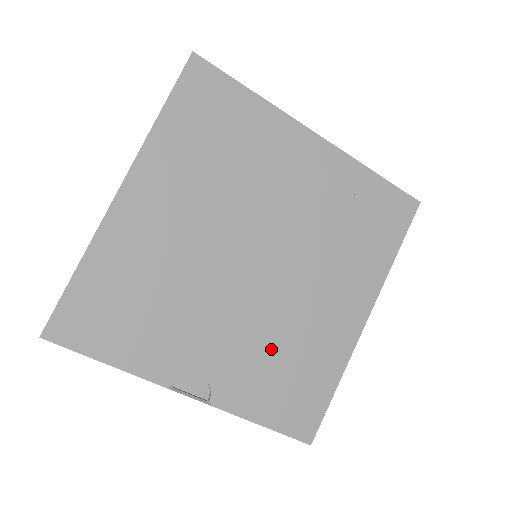
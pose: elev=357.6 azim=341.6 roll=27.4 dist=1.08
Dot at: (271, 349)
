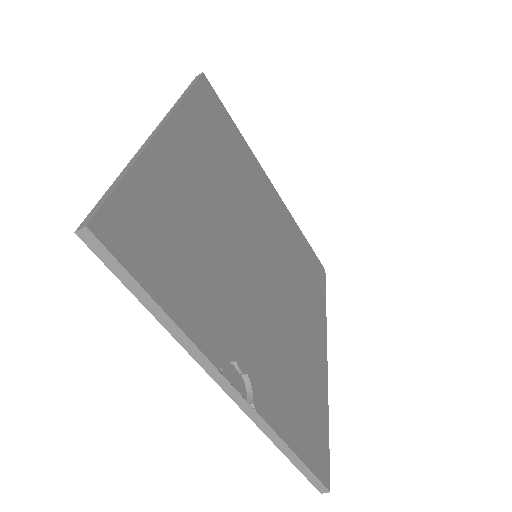
Dot at: (284, 356)
